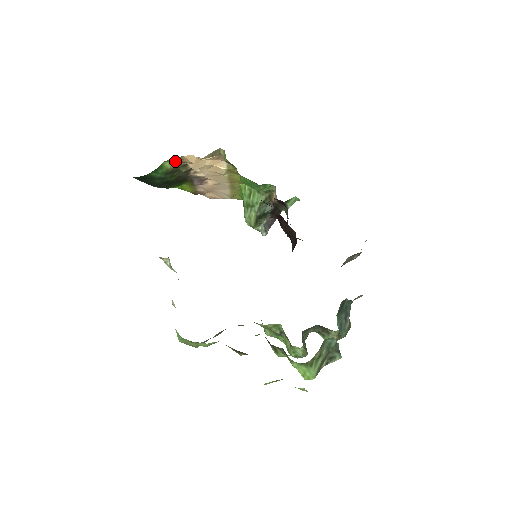
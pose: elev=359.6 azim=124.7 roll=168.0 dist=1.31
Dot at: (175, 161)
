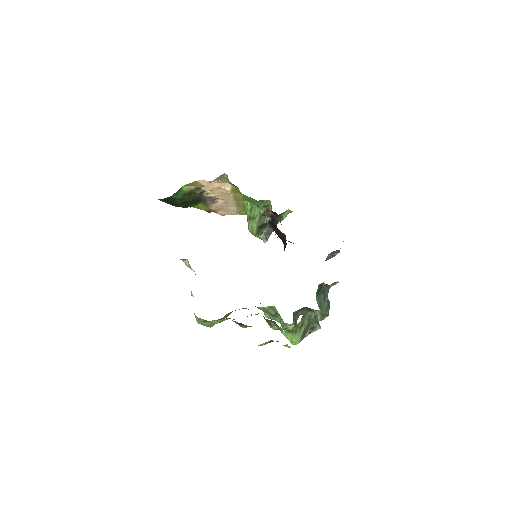
Dot at: (191, 185)
